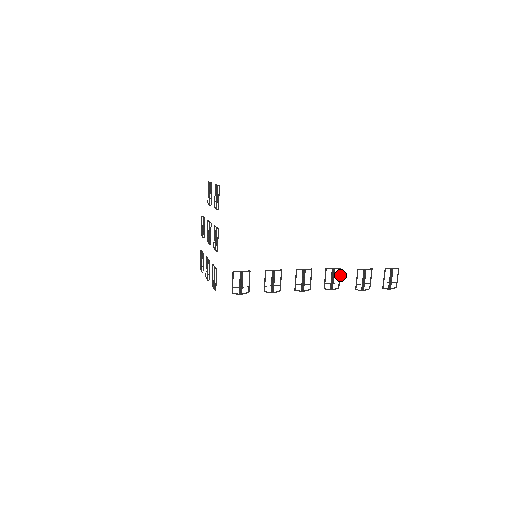
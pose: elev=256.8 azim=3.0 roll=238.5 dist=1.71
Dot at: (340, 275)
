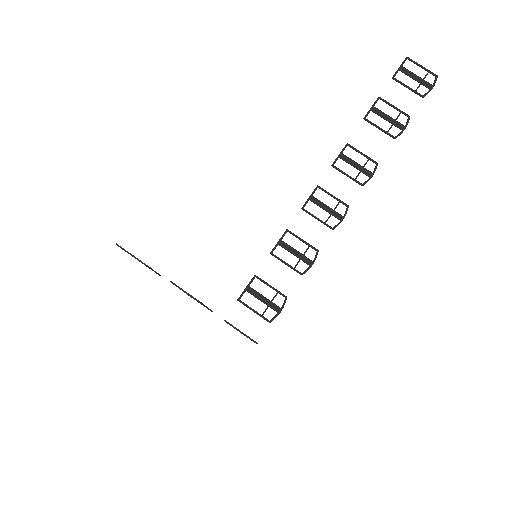
Dot at: (357, 151)
